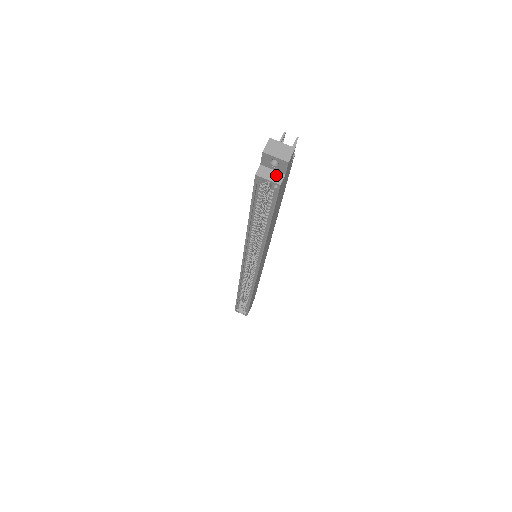
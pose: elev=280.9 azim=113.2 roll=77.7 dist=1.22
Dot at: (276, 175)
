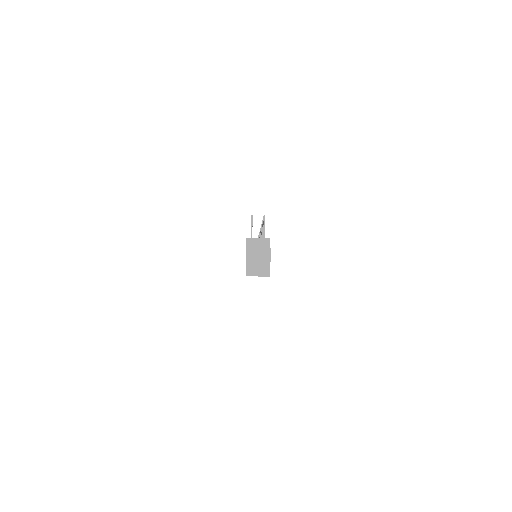
Dot at: (262, 269)
